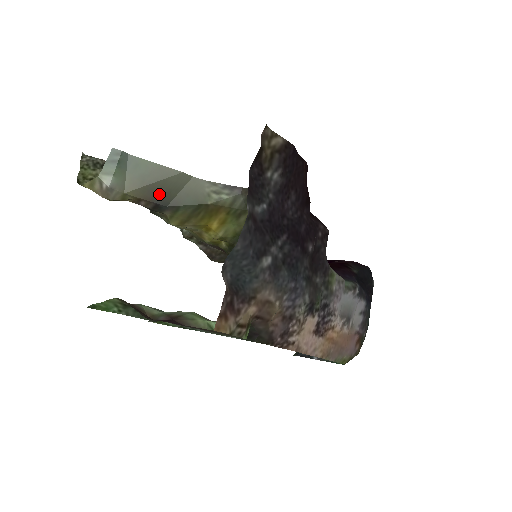
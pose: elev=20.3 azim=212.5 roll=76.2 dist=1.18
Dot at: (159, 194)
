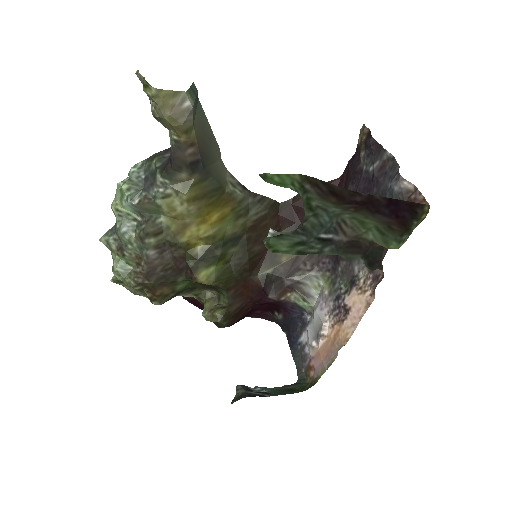
Dot at: (205, 152)
